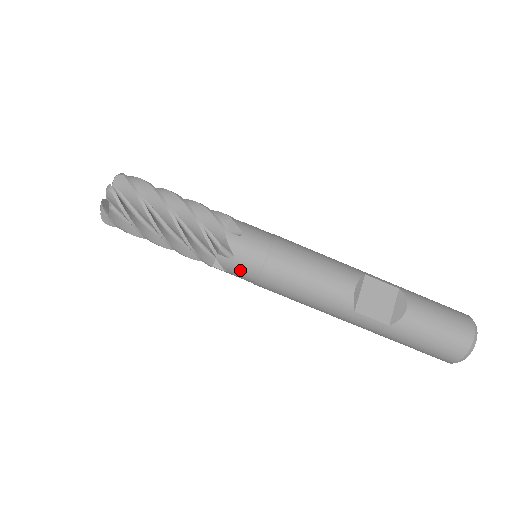
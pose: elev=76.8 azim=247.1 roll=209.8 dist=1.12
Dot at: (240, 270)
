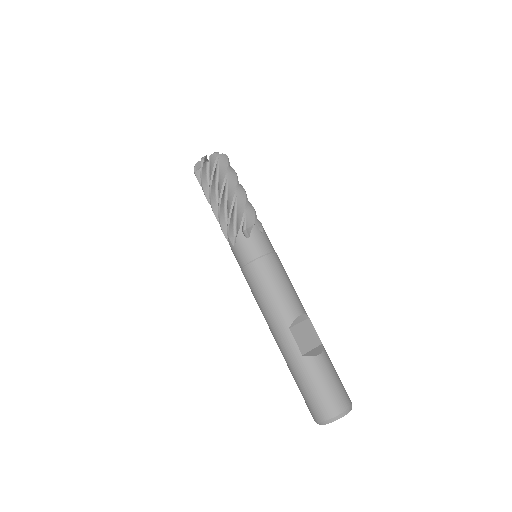
Dot at: (245, 249)
